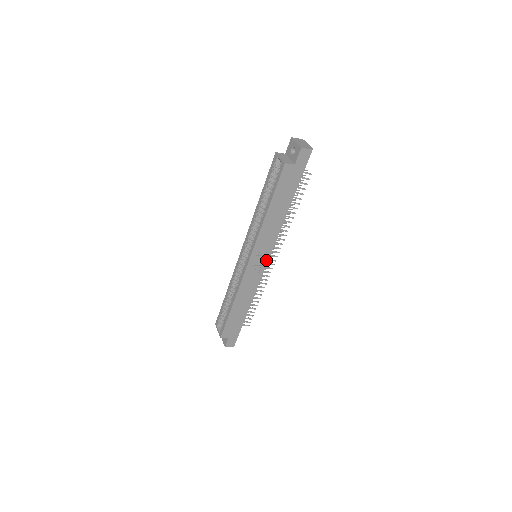
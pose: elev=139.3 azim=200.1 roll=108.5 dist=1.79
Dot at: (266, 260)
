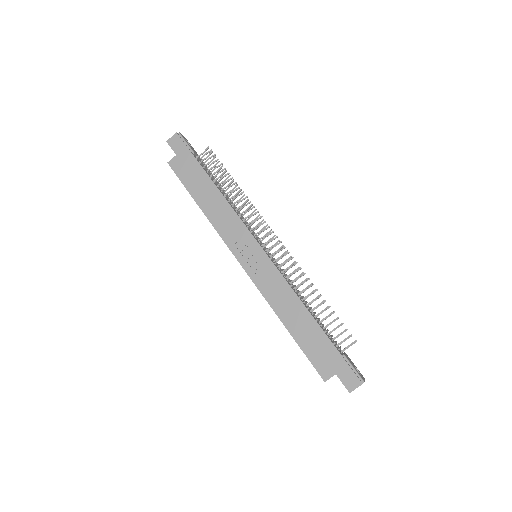
Dot at: (257, 247)
